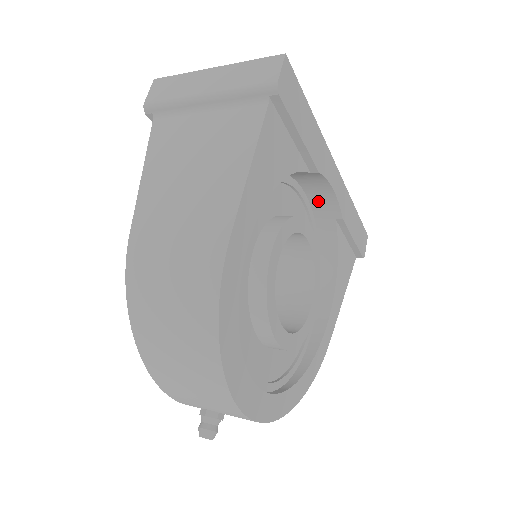
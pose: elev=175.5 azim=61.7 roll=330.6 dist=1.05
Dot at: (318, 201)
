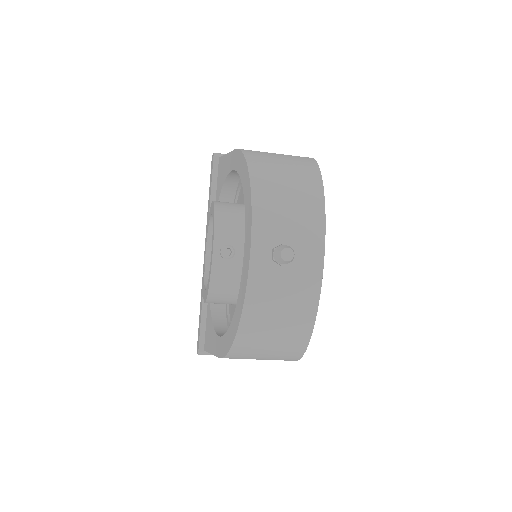
Dot at: occluded
